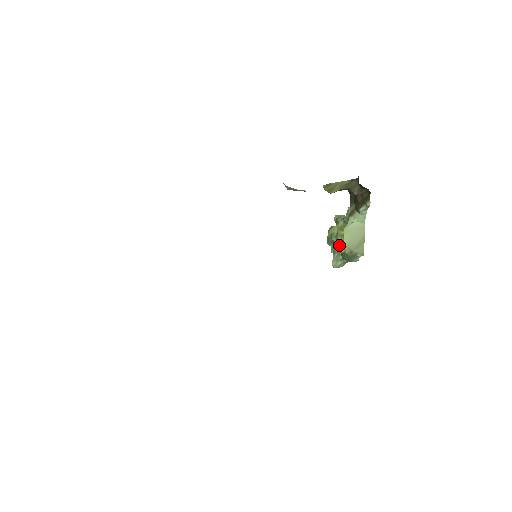
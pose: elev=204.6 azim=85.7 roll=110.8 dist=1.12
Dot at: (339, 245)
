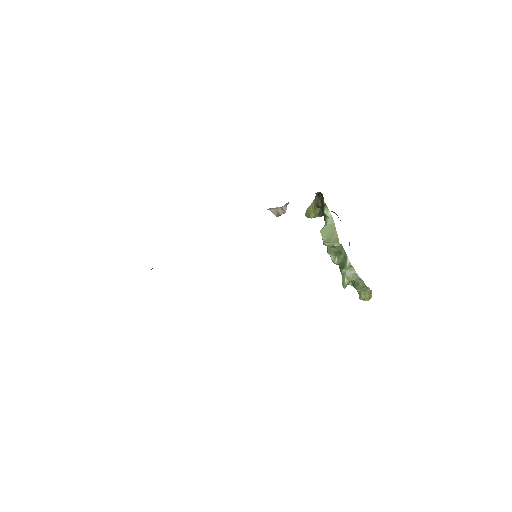
Dot at: (327, 251)
